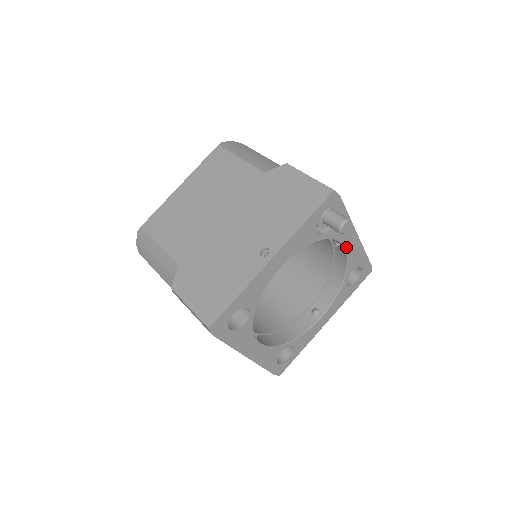
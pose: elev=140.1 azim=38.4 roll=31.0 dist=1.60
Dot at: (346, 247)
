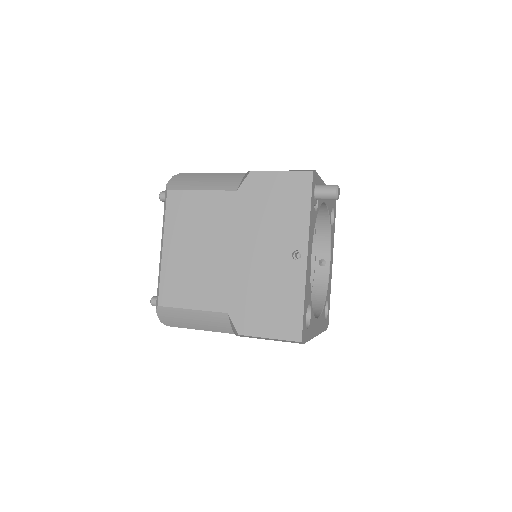
Dot at: (325, 202)
